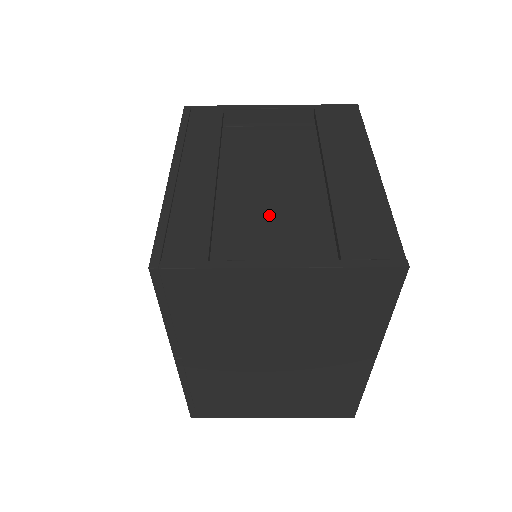
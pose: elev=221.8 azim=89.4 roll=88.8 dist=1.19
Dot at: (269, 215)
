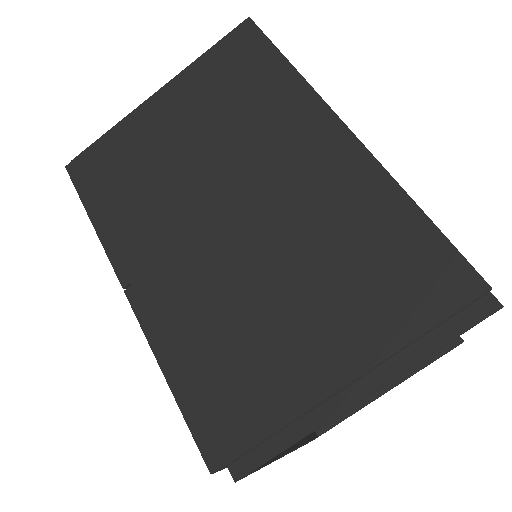
Dot at: occluded
